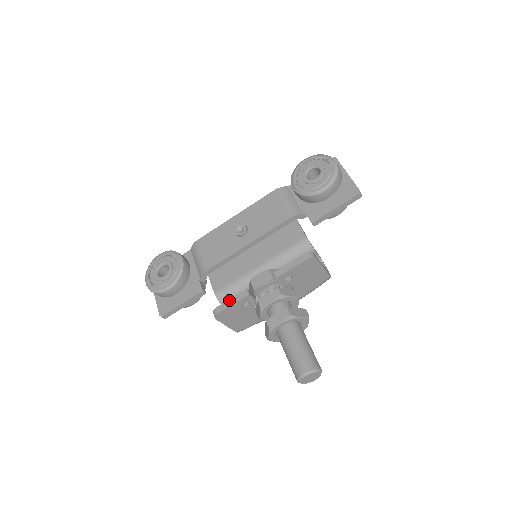
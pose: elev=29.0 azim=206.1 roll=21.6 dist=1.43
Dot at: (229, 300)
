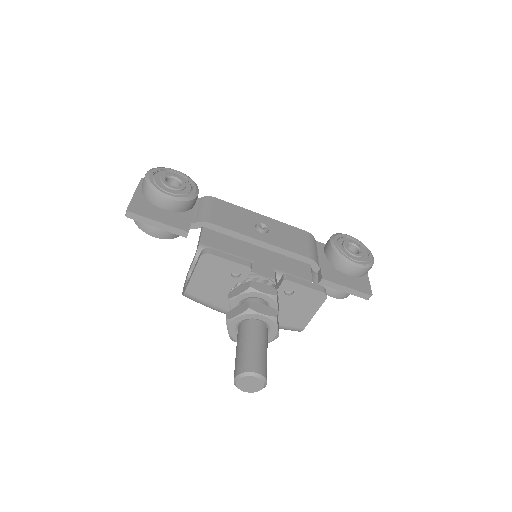
Dot at: (230, 255)
